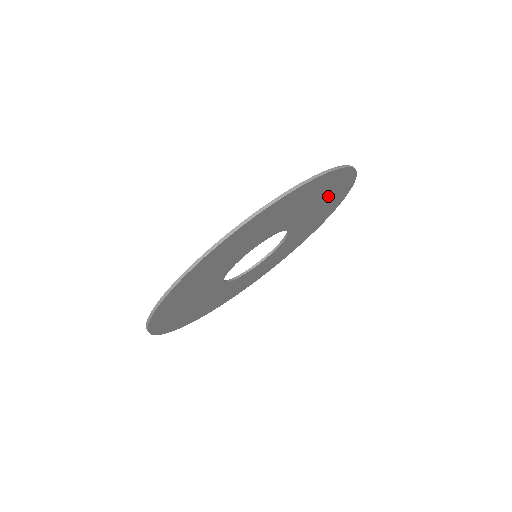
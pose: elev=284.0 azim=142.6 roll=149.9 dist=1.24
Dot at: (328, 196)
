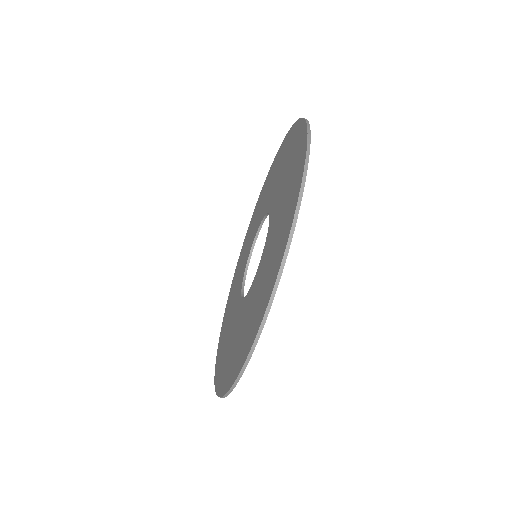
Dot at: occluded
